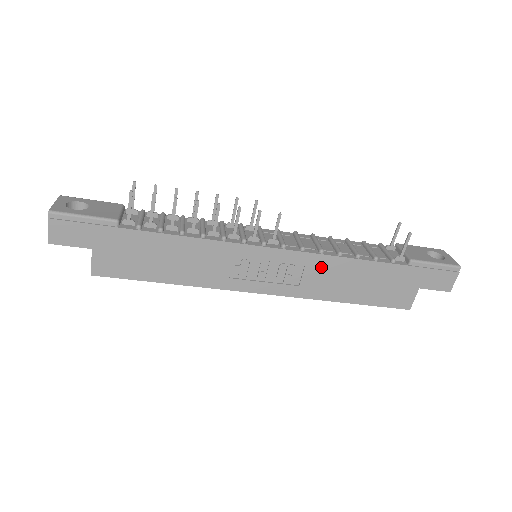
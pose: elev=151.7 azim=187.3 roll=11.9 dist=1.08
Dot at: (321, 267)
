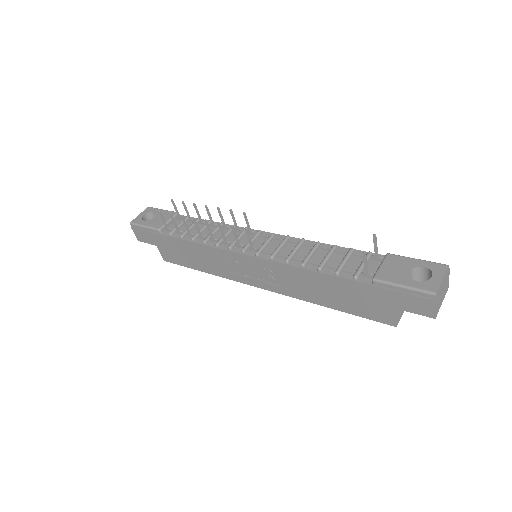
Dot at: (291, 274)
